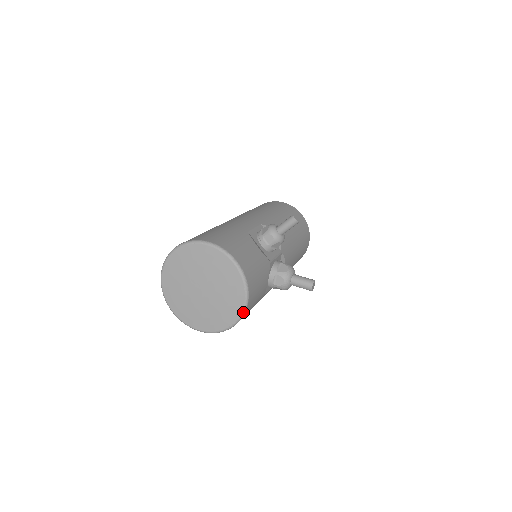
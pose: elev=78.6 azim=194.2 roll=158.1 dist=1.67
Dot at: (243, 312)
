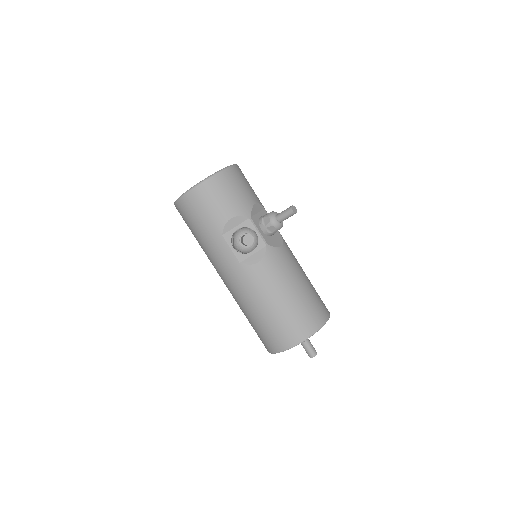
Dot at: (198, 184)
